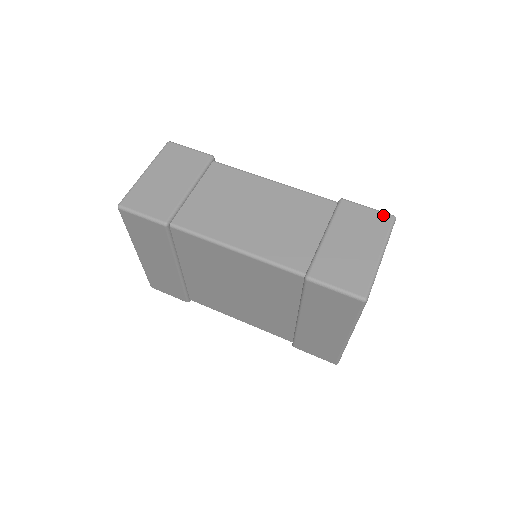
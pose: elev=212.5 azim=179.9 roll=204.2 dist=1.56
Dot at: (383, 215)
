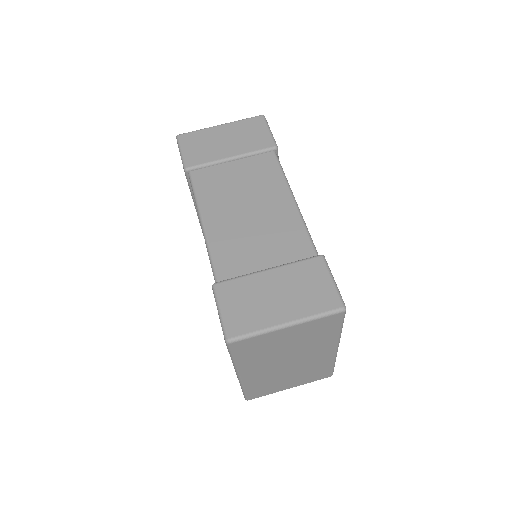
Dot at: (335, 297)
